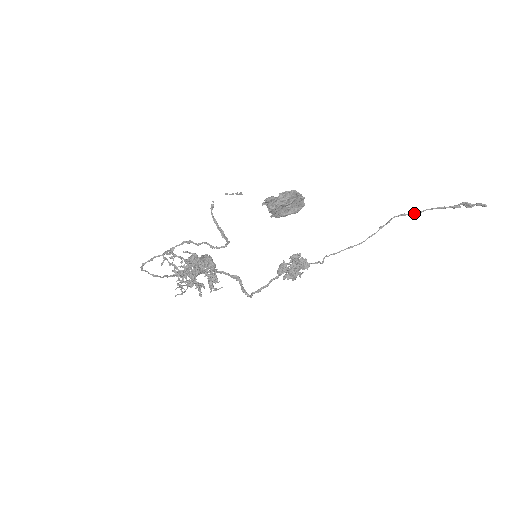
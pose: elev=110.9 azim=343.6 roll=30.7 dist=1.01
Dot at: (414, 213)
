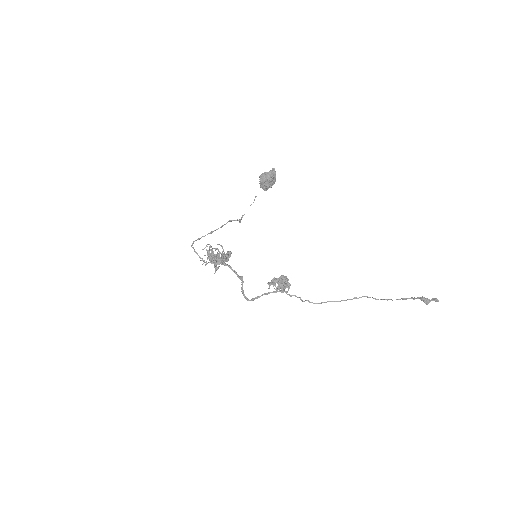
Dot at: (384, 299)
